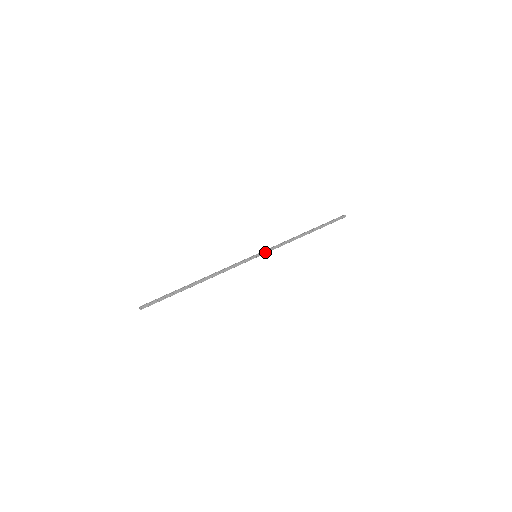
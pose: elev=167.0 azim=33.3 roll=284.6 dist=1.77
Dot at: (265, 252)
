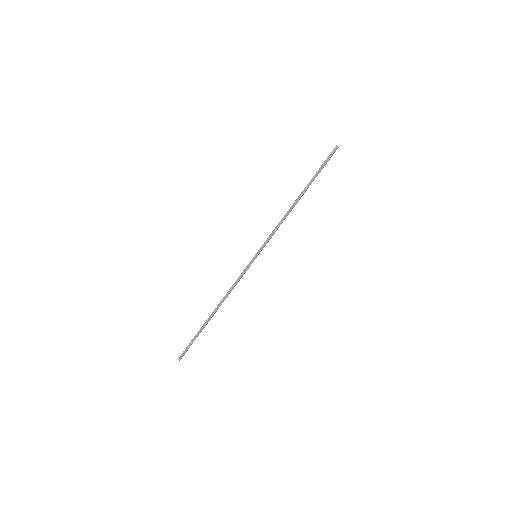
Dot at: (263, 247)
